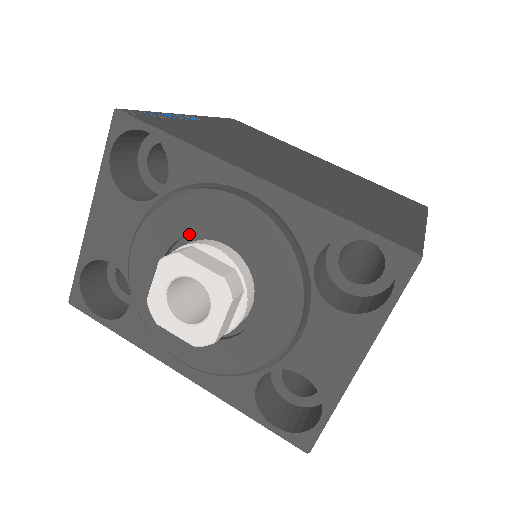
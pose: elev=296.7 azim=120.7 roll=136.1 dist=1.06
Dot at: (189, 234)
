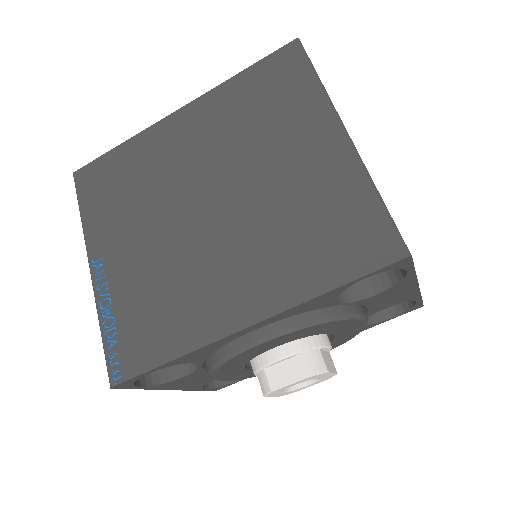
Dot at: occluded
